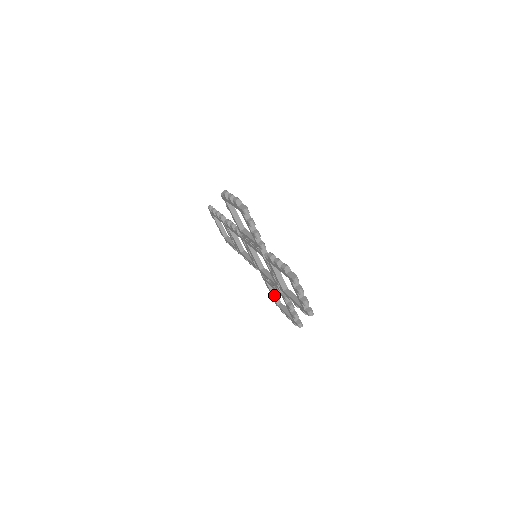
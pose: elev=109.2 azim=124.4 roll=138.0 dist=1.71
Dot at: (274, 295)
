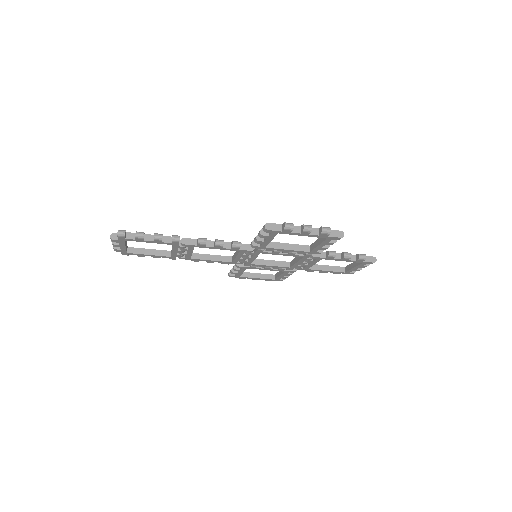
Dot at: (242, 272)
